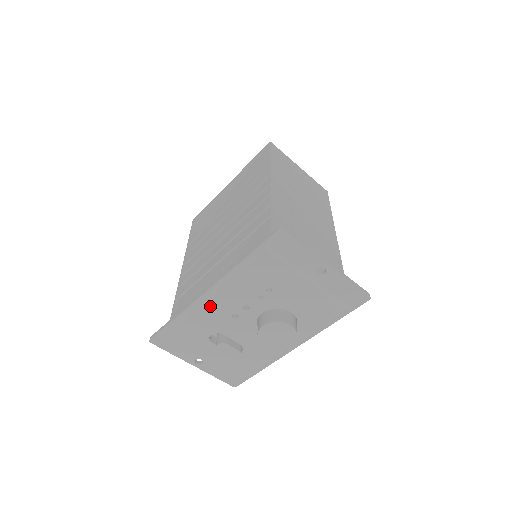
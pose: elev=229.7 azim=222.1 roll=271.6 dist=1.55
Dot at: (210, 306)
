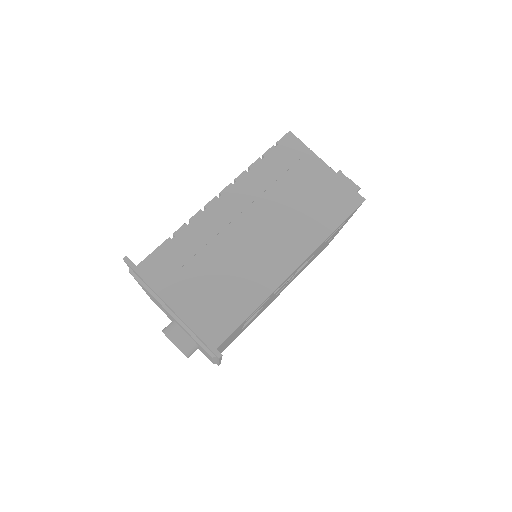
Dot at: occluded
